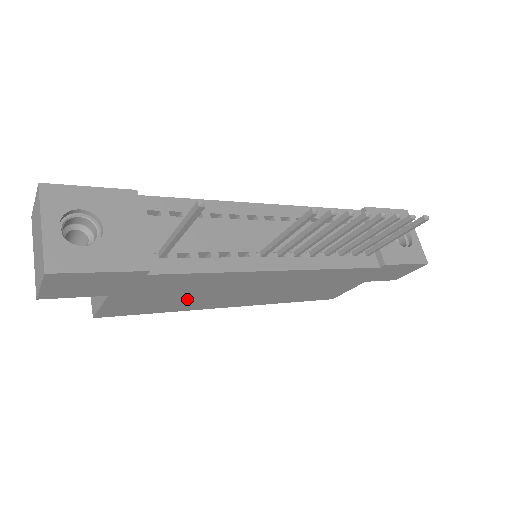
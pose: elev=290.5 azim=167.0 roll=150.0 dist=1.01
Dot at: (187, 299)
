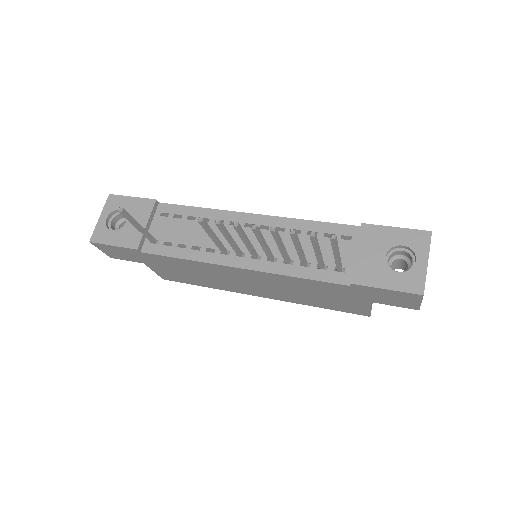
Dot at: (203, 279)
